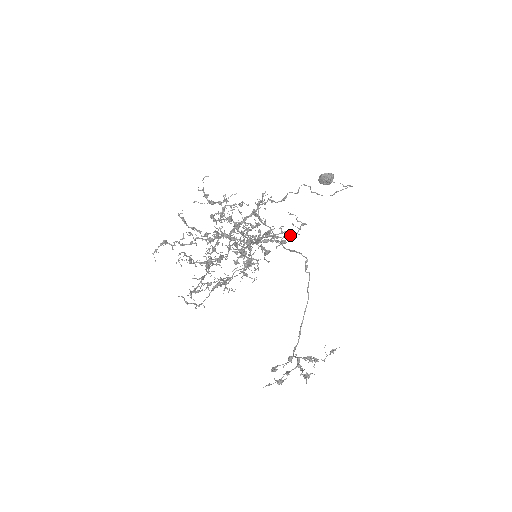
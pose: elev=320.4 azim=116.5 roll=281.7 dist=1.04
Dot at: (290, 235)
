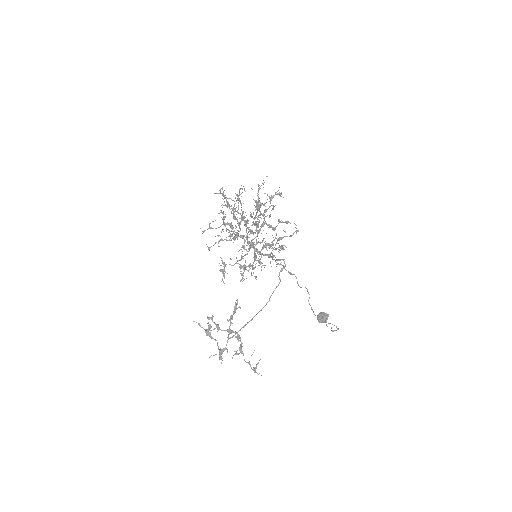
Dot at: (287, 222)
